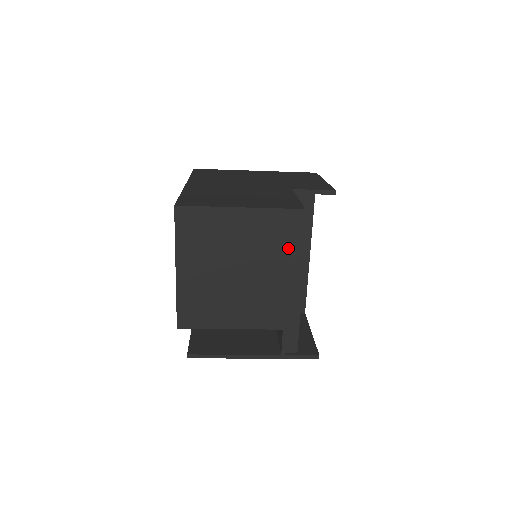
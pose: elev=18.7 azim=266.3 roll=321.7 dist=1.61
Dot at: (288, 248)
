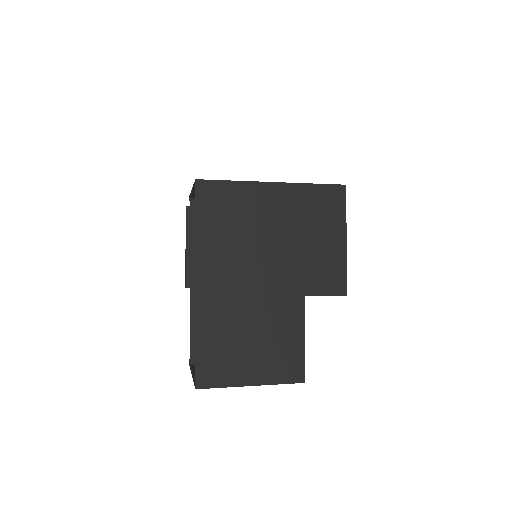
Dot at: occluded
